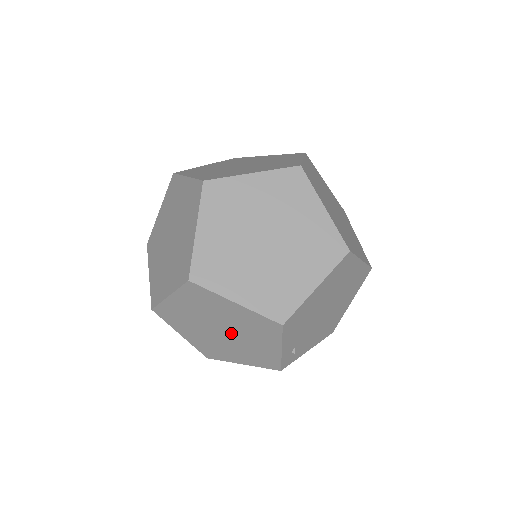
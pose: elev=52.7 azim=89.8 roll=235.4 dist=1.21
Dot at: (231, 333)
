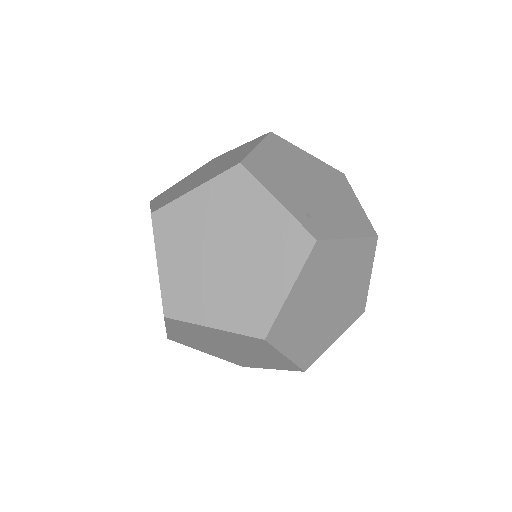
Dot at: (232, 244)
